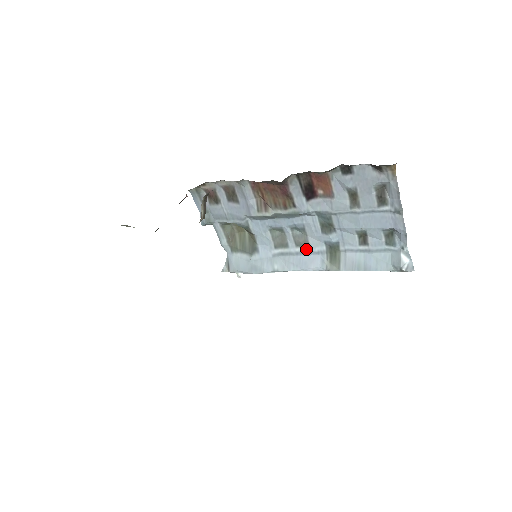
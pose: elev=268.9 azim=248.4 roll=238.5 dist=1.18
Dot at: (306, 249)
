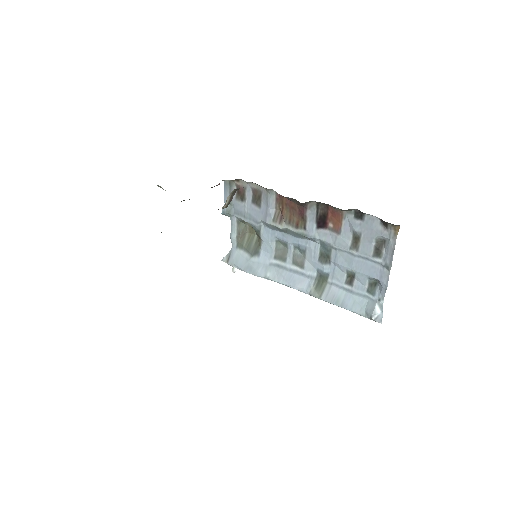
Dot at: (300, 269)
